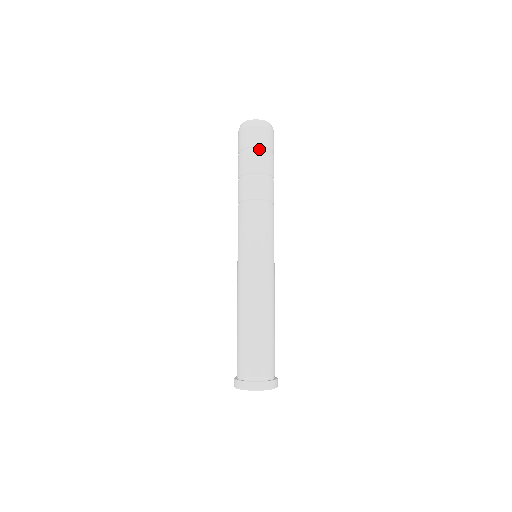
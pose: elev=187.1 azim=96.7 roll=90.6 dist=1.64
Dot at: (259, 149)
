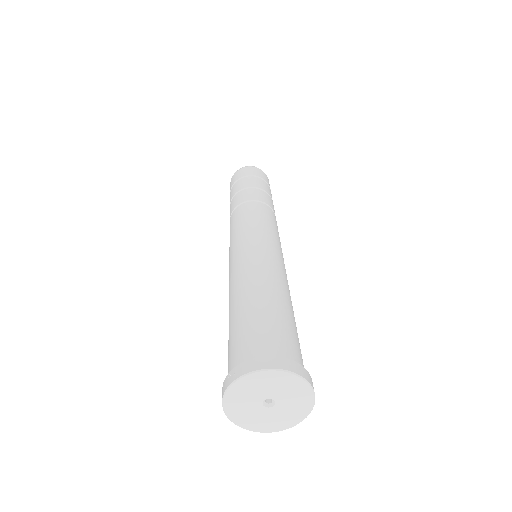
Dot at: (264, 181)
